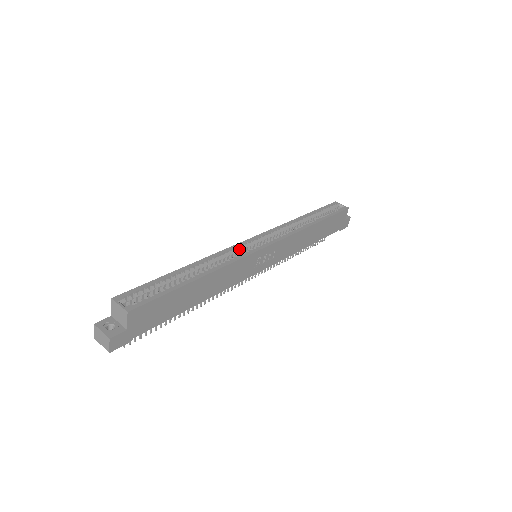
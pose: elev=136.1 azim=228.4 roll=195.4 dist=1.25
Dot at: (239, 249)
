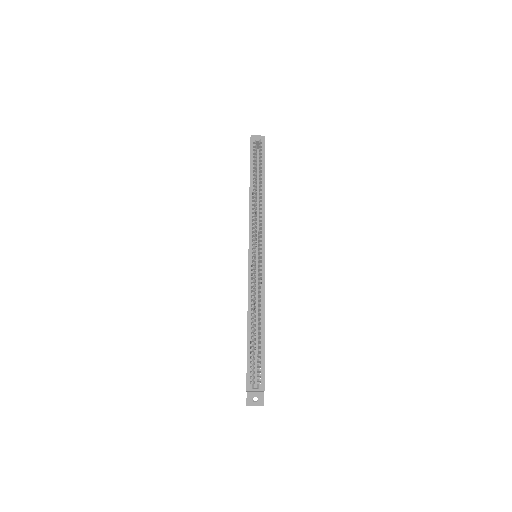
Dot at: (254, 272)
